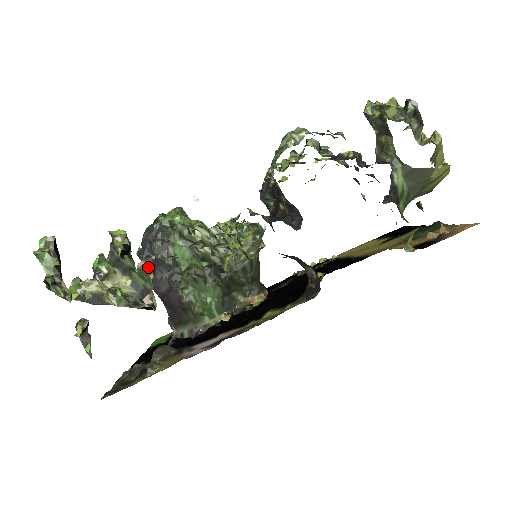
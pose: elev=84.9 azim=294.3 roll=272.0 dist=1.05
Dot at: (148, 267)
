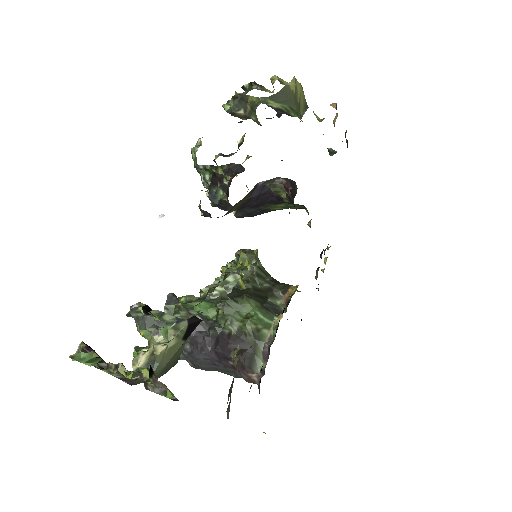
Dot at: (172, 301)
